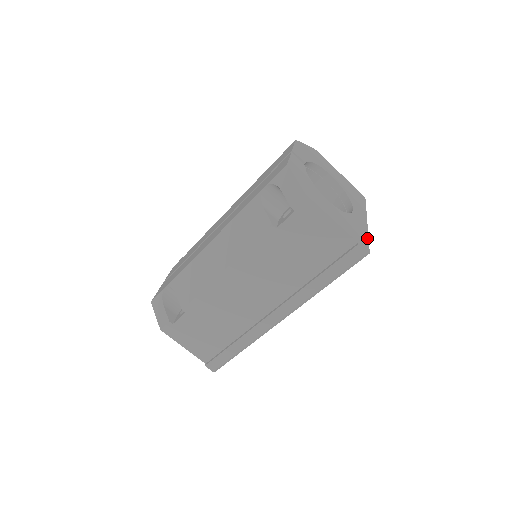
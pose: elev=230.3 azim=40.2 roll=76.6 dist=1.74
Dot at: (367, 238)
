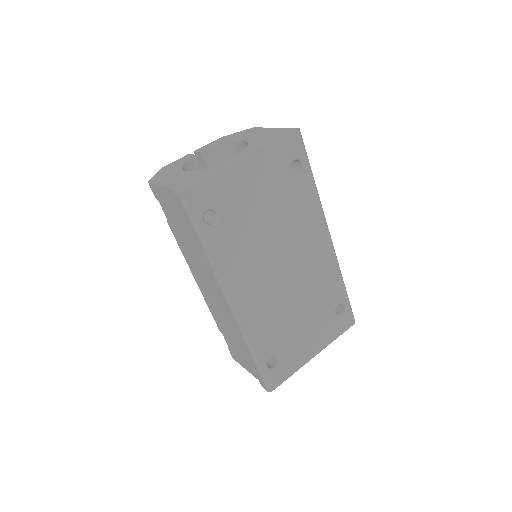
Dot at: (209, 178)
